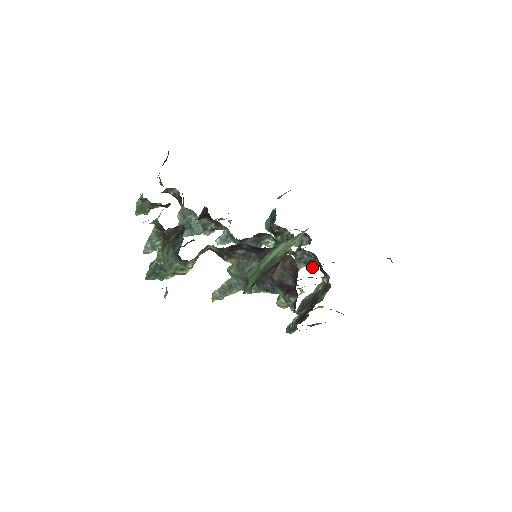
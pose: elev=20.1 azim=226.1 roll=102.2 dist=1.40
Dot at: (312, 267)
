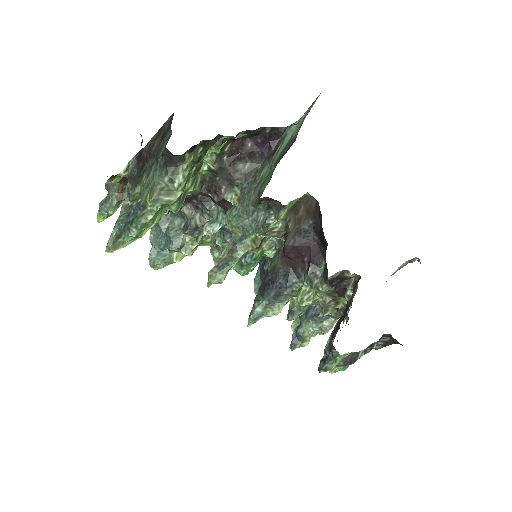
Dot at: (324, 326)
